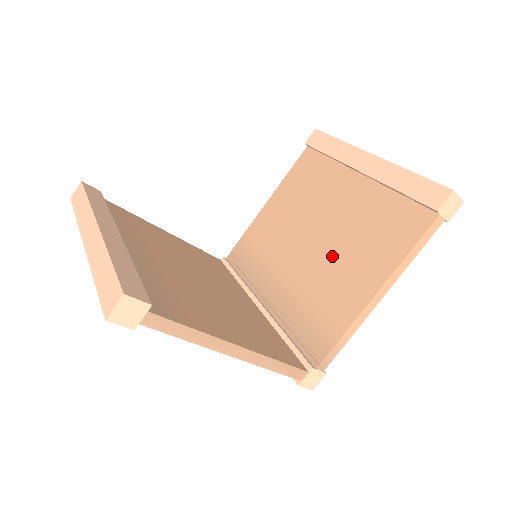
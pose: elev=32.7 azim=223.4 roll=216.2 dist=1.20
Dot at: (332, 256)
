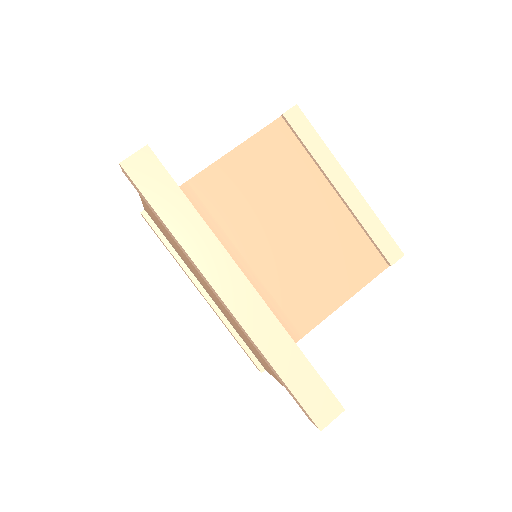
Dot at: (300, 262)
